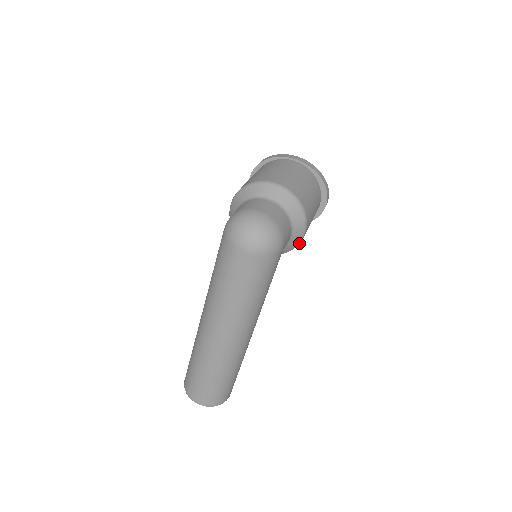
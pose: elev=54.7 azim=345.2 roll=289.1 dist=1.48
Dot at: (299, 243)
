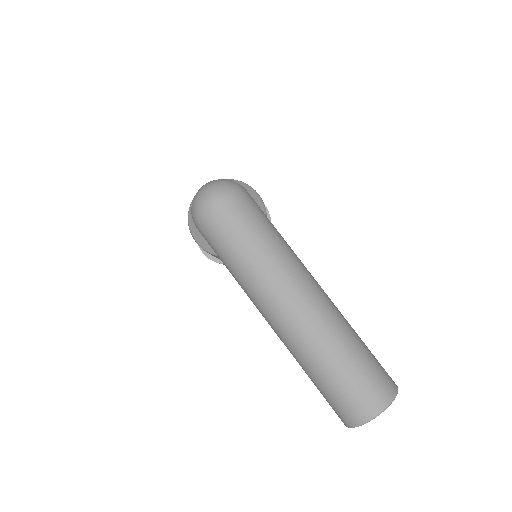
Dot at: (263, 204)
